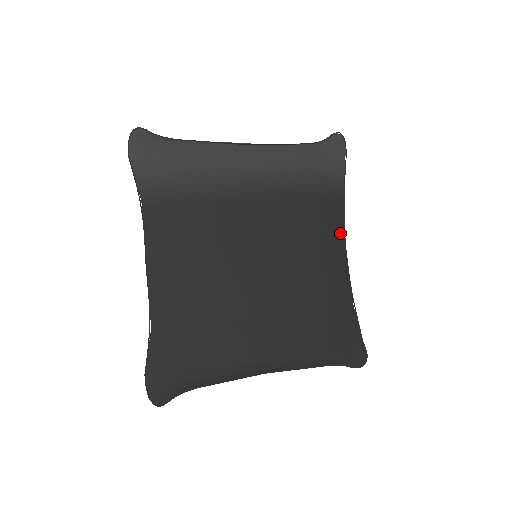
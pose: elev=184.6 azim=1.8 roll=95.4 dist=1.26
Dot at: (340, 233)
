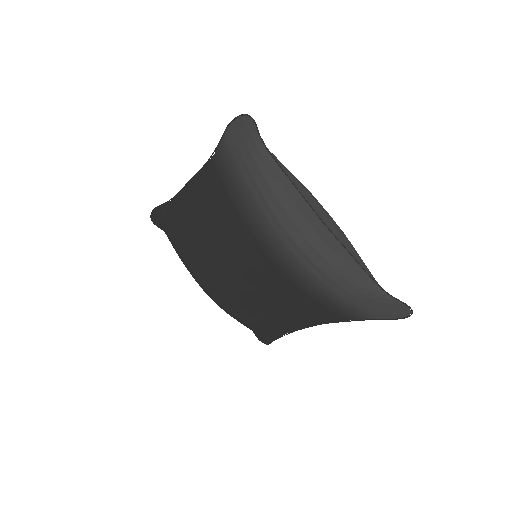
Dot at: (320, 320)
